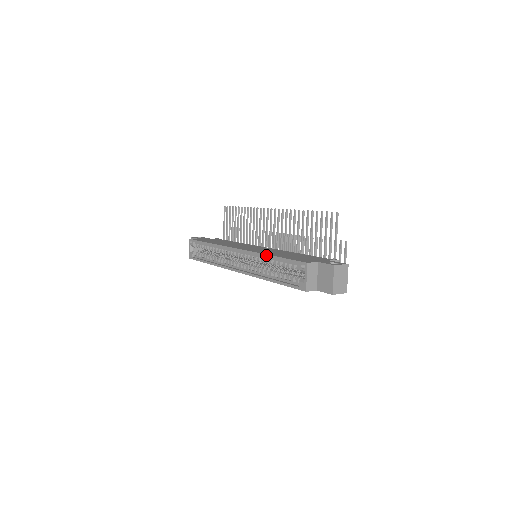
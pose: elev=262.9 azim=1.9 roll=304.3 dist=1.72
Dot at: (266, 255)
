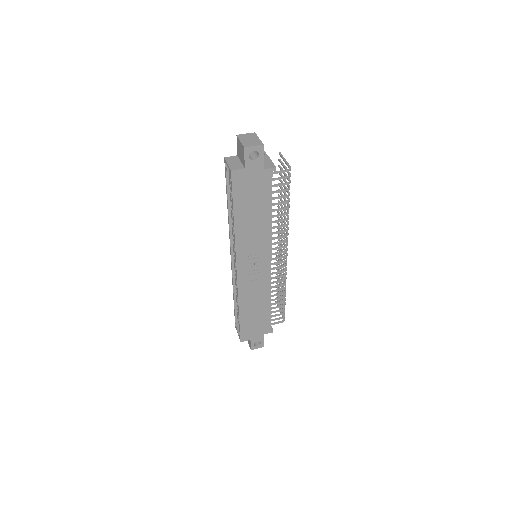
Dot at: (228, 213)
